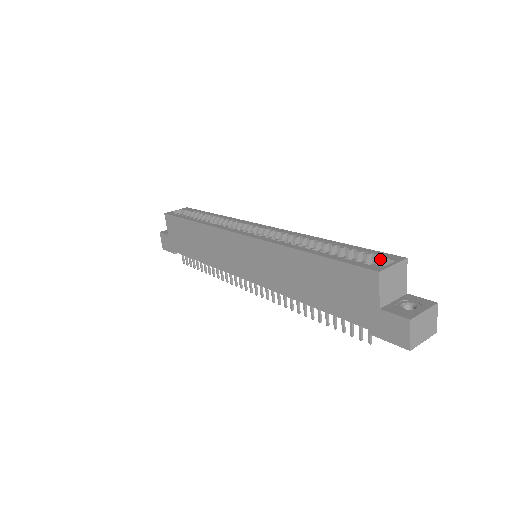
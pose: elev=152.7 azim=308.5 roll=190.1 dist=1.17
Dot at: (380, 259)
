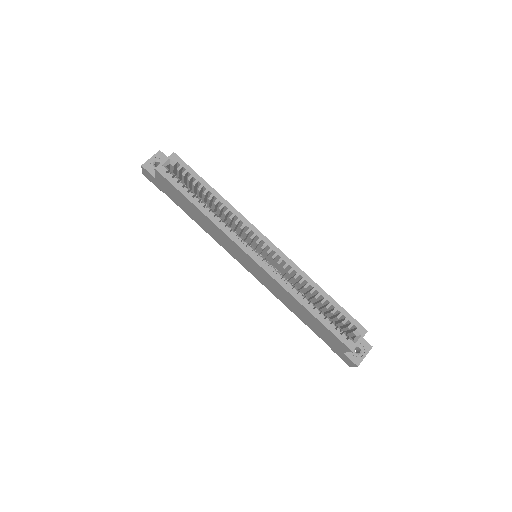
Dot at: (352, 326)
